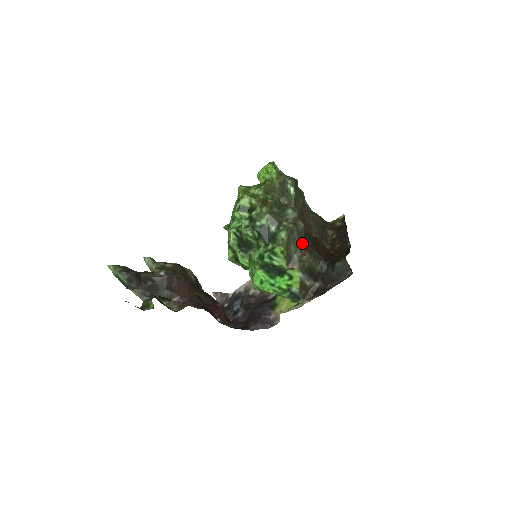
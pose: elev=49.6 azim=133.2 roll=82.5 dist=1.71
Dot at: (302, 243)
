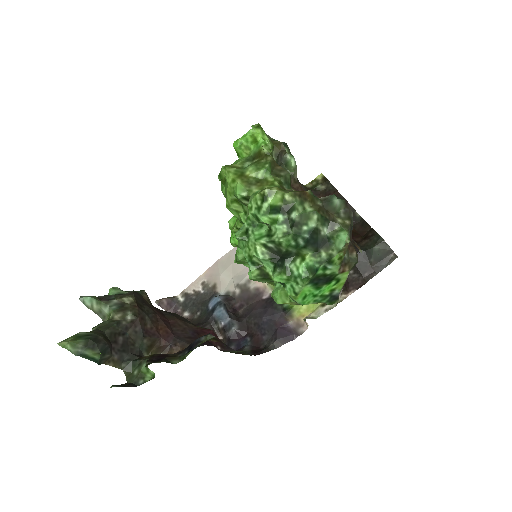
Dot at: occluded
